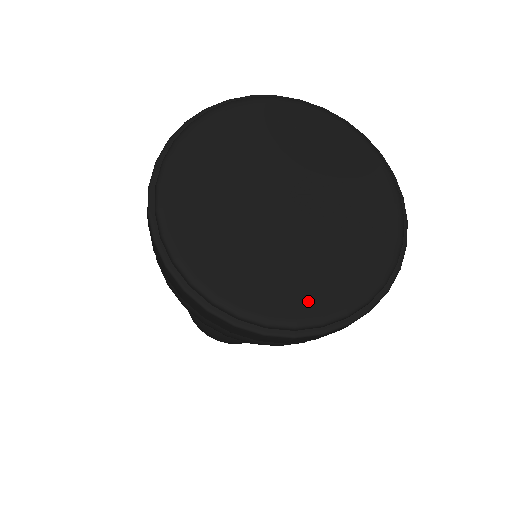
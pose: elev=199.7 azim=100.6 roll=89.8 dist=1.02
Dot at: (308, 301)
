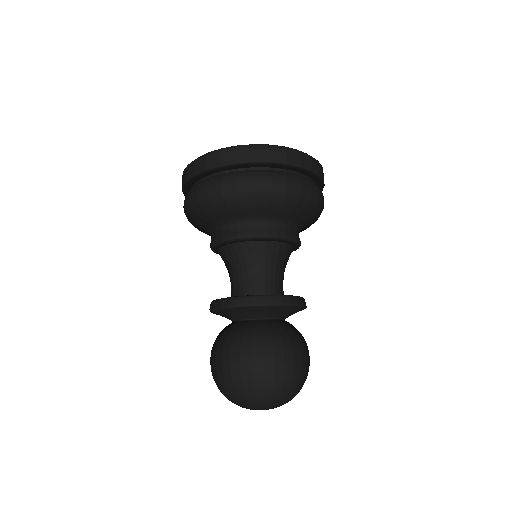
Dot at: occluded
